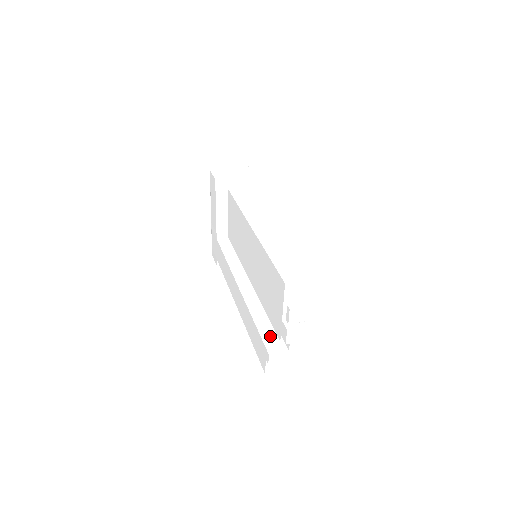
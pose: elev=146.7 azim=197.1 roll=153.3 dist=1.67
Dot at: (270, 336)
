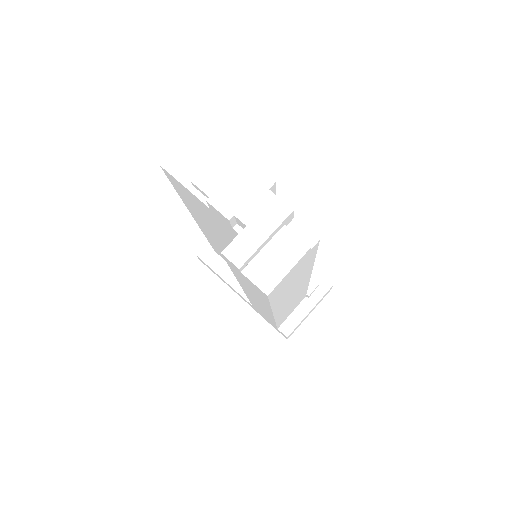
Dot at: occluded
